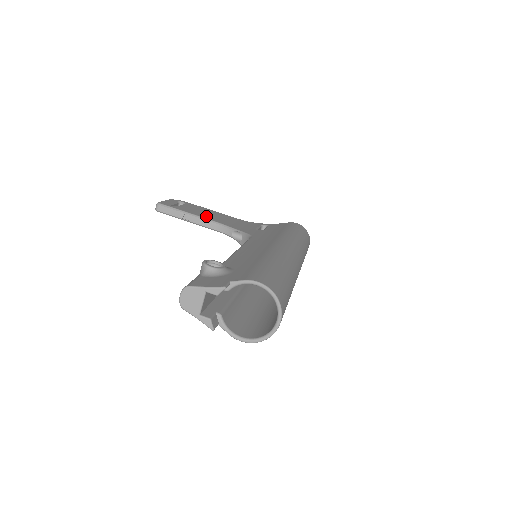
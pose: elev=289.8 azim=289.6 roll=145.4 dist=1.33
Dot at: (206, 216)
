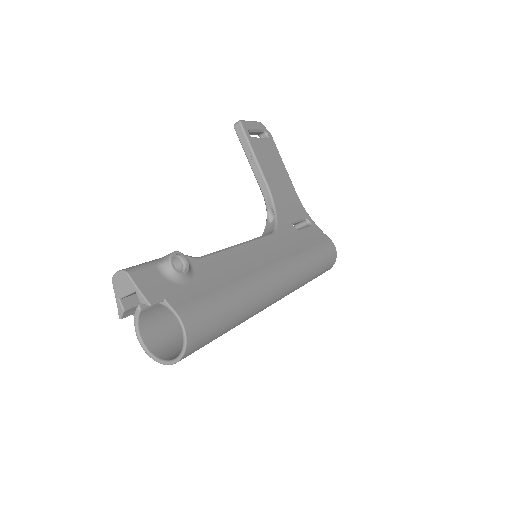
Dot at: (267, 171)
